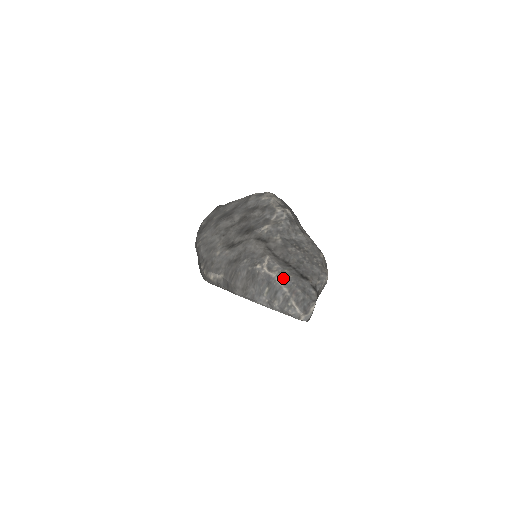
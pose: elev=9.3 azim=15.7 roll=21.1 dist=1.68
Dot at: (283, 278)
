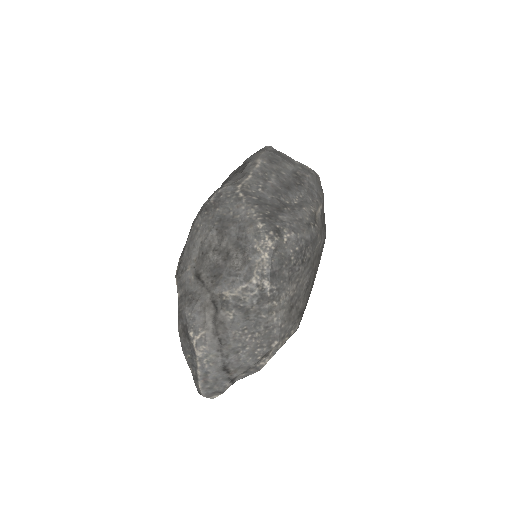
Dot at: (202, 363)
